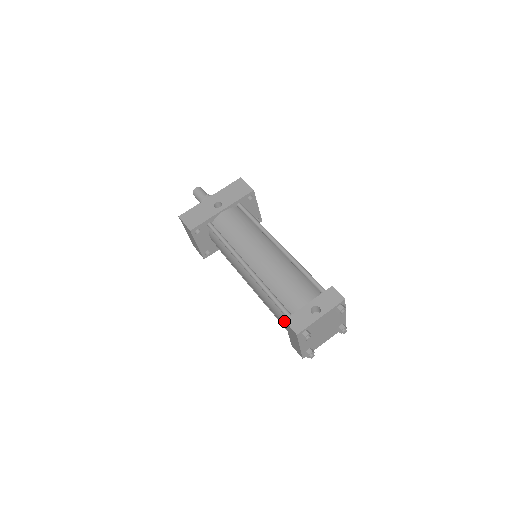
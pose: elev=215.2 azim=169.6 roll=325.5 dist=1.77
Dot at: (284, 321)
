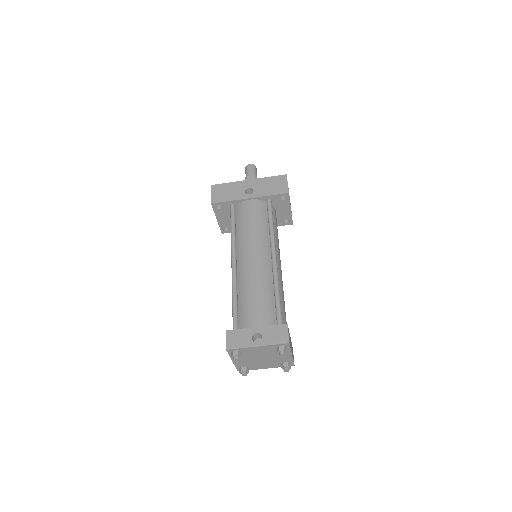
Dot at: occluded
